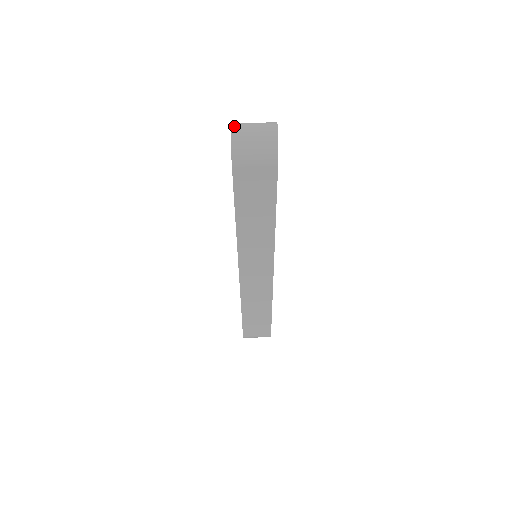
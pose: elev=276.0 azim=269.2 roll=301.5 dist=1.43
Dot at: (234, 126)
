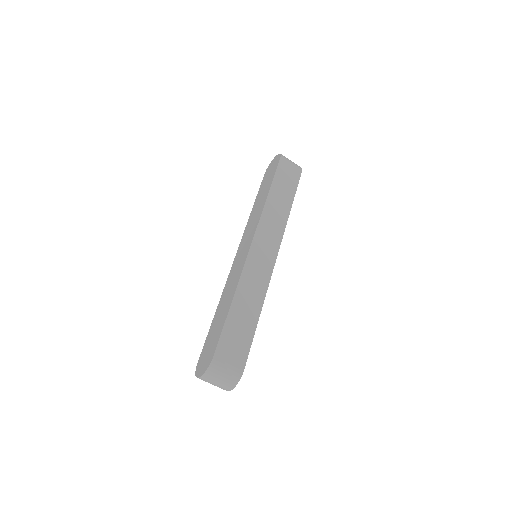
Dot at: (202, 378)
